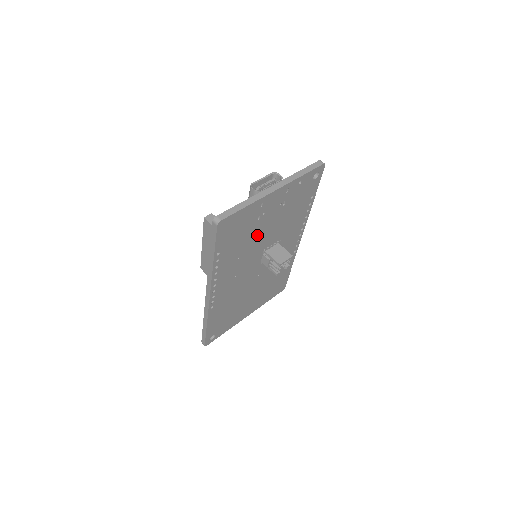
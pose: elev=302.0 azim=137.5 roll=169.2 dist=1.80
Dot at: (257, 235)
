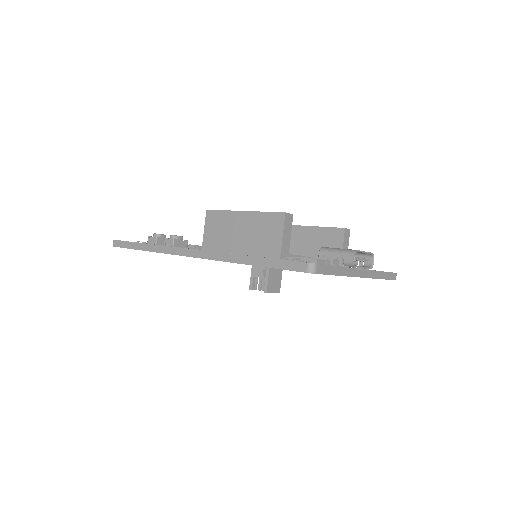
Dot at: occluded
